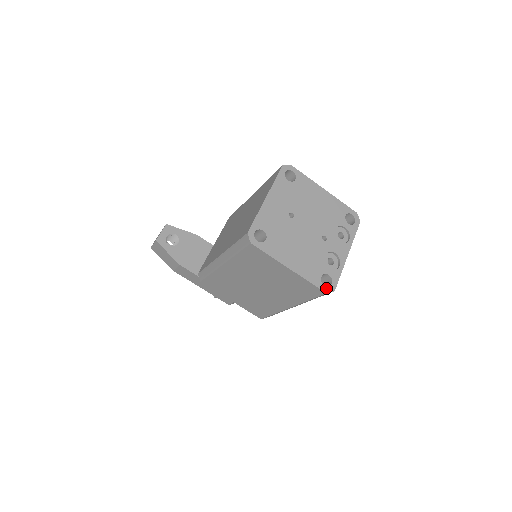
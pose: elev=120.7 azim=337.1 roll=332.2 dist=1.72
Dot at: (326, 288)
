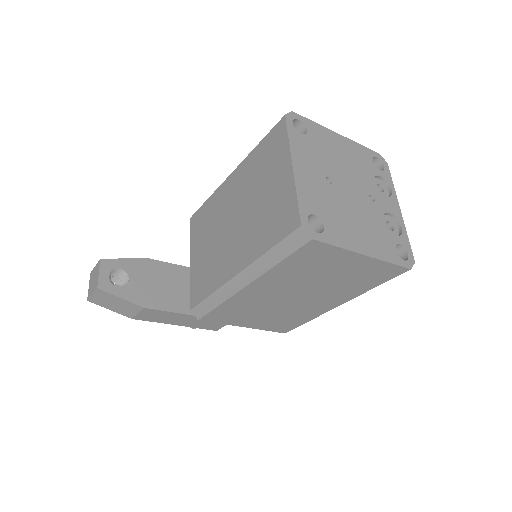
Dot at: (407, 263)
